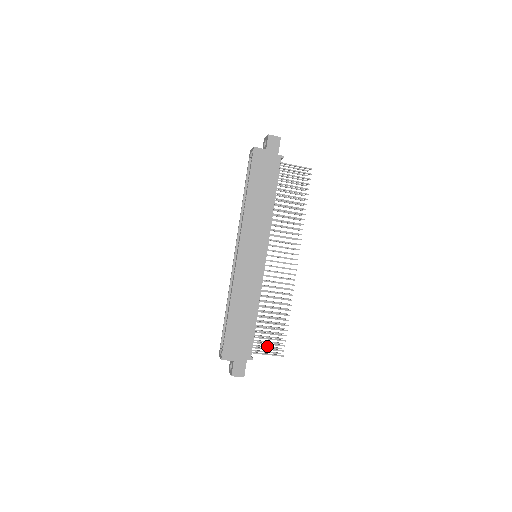
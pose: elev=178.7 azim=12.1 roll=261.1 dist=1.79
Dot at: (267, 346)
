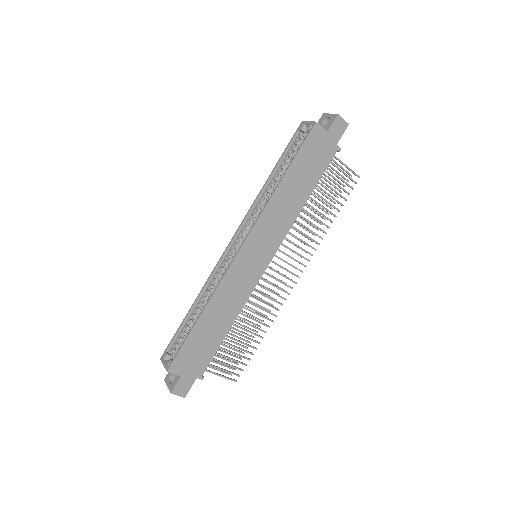
Dot at: (221, 363)
